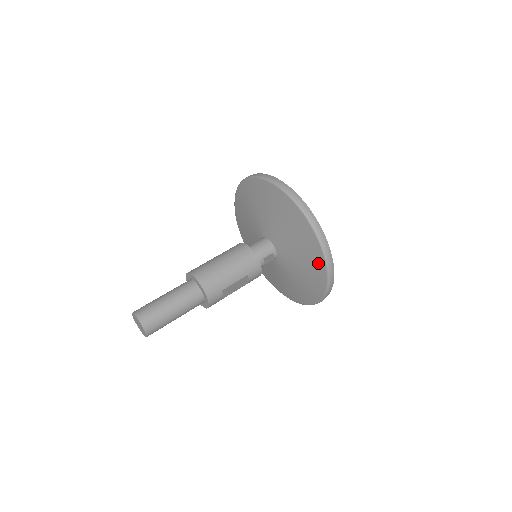
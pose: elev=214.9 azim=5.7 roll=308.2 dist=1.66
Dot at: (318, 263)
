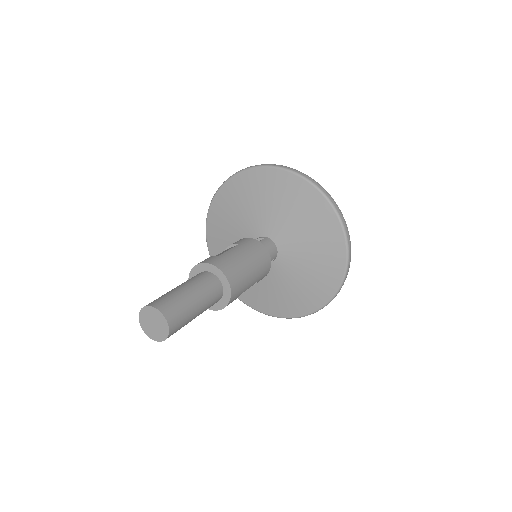
Dot at: (326, 289)
